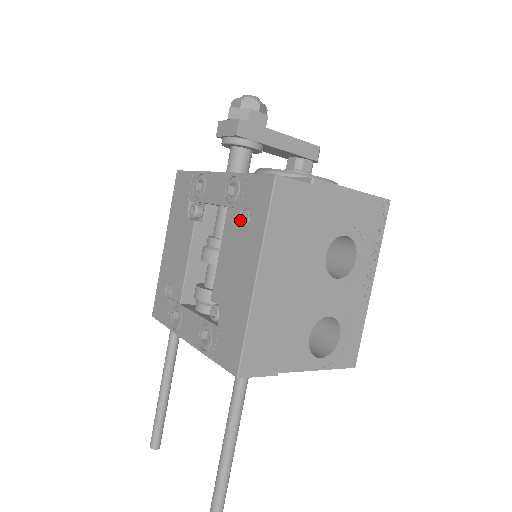
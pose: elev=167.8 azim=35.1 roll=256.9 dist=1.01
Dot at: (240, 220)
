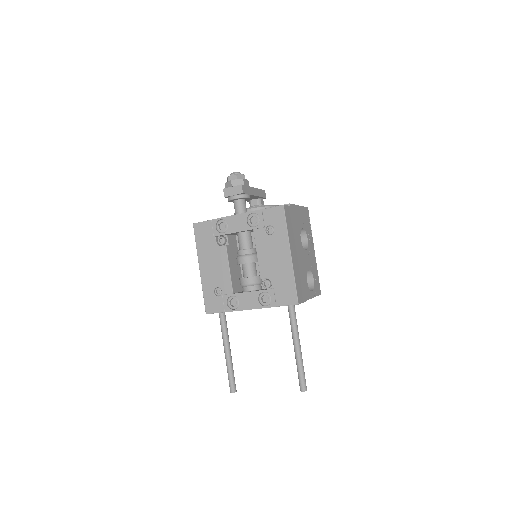
Dot at: (266, 233)
